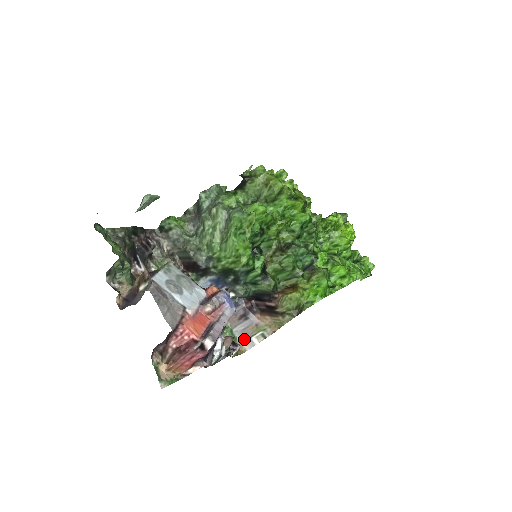
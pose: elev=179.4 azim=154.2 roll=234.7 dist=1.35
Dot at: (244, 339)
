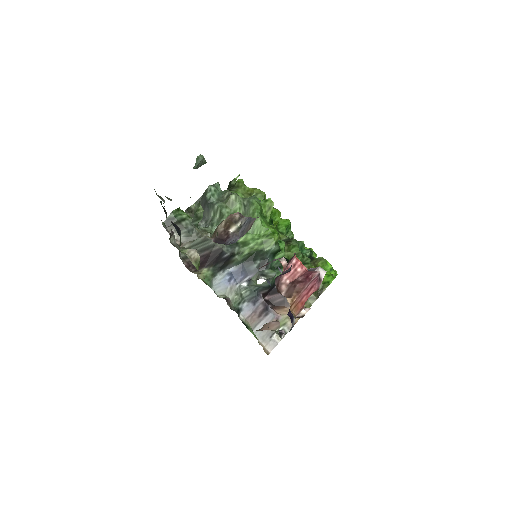
Dot at: (265, 340)
